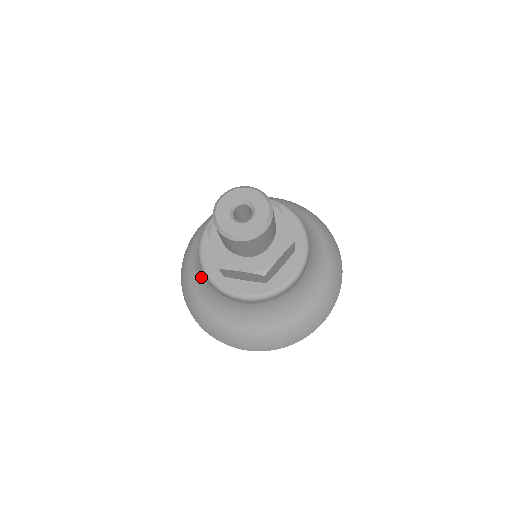
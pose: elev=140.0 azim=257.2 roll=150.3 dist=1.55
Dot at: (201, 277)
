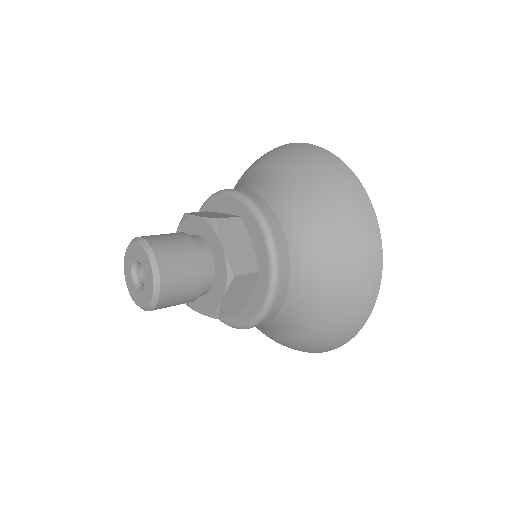
Dot at: occluded
